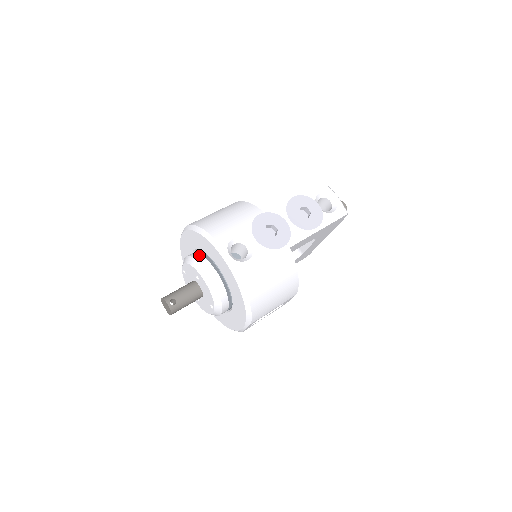
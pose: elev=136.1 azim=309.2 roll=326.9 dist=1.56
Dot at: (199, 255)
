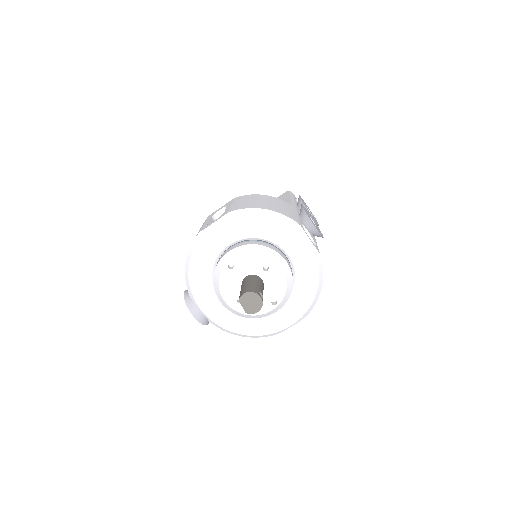
Dot at: (262, 243)
